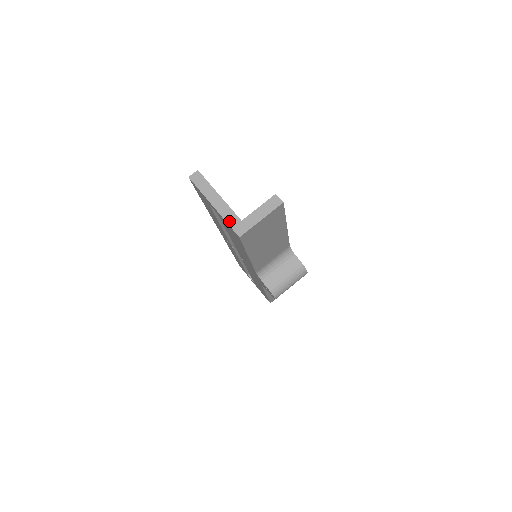
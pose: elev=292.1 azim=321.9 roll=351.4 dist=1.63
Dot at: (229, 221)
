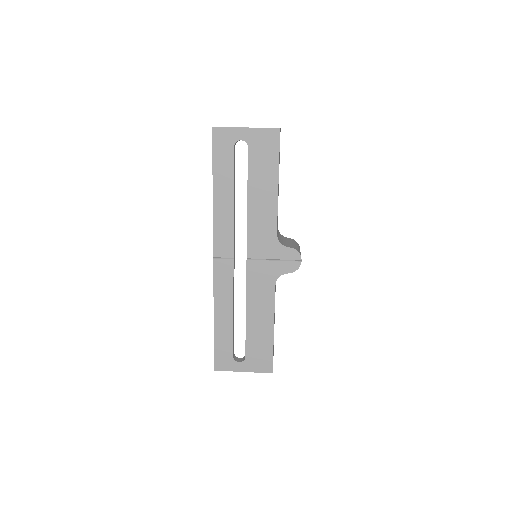
Dot at: (264, 128)
